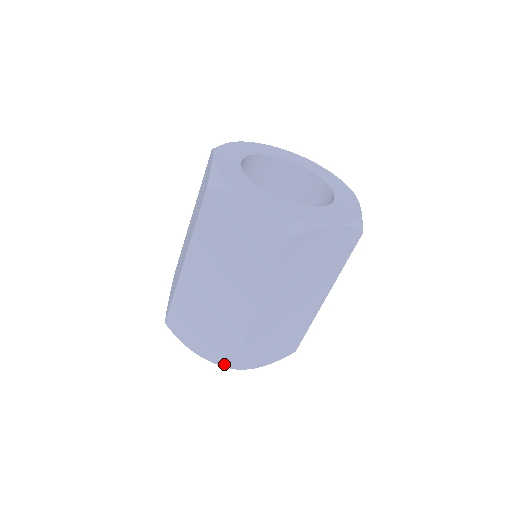
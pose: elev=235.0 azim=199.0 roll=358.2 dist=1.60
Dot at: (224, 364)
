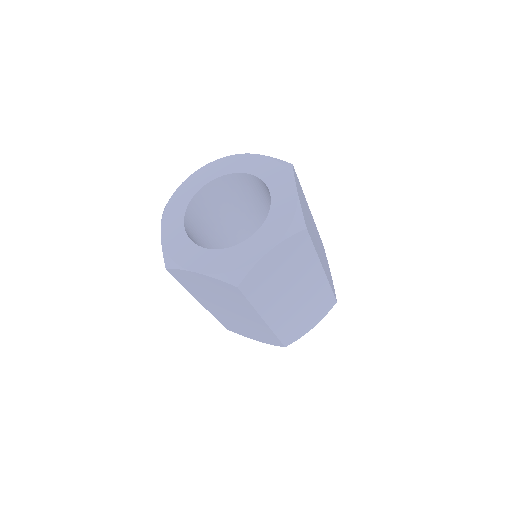
Dot at: (278, 345)
